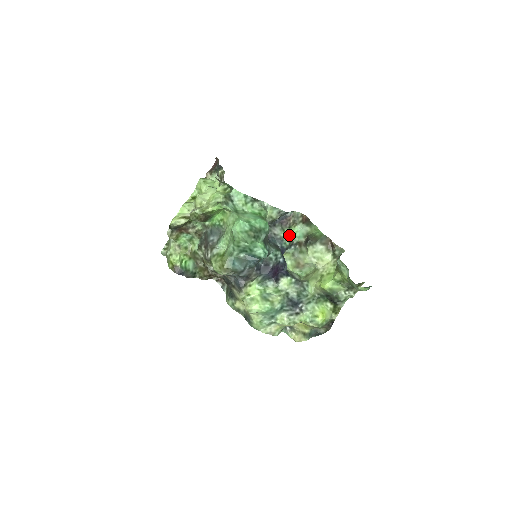
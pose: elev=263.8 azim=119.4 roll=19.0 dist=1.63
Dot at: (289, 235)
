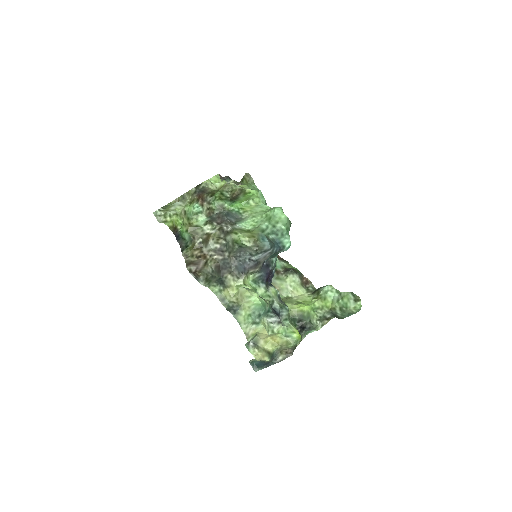
Dot at: occluded
